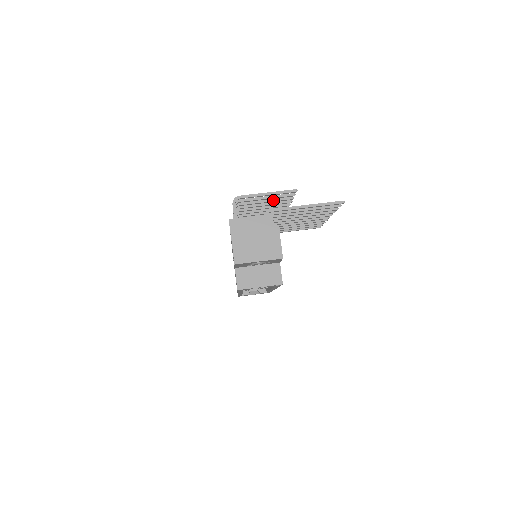
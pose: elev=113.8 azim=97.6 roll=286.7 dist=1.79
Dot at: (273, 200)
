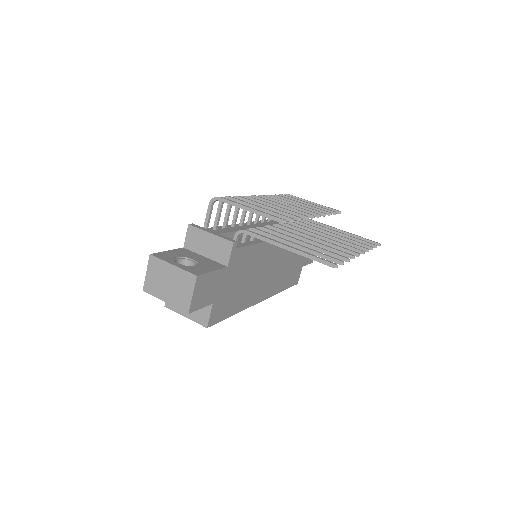
Dot at: (275, 211)
